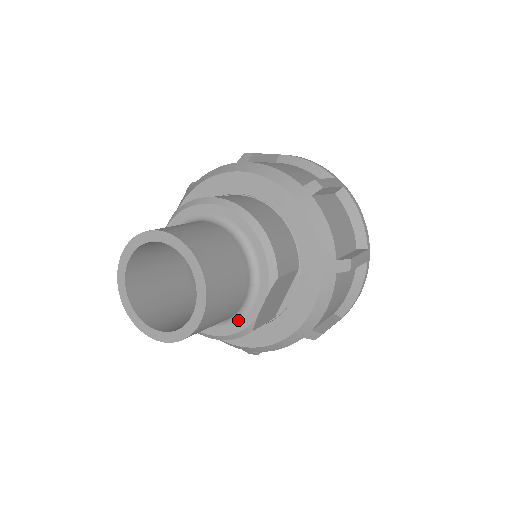
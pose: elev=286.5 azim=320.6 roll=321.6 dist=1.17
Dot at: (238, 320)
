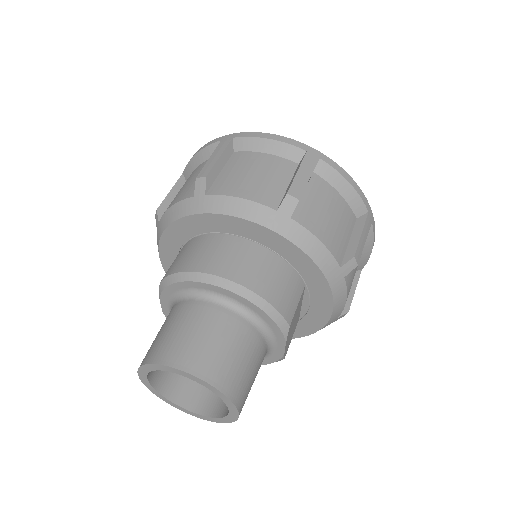
Dot at: (267, 356)
